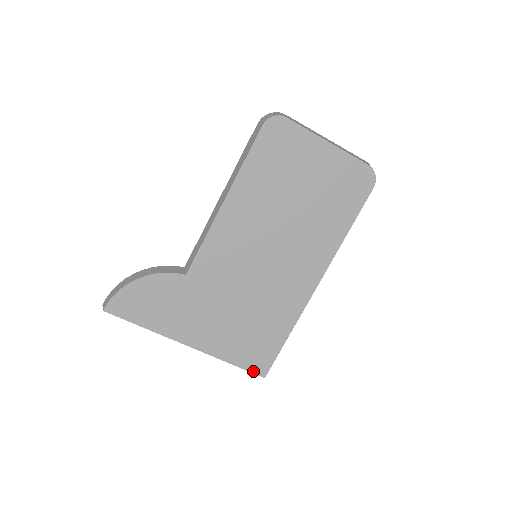
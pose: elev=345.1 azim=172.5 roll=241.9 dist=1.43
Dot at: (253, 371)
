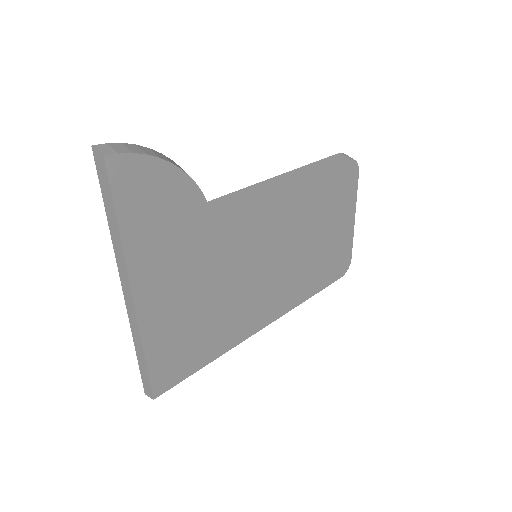
Dot at: (153, 382)
